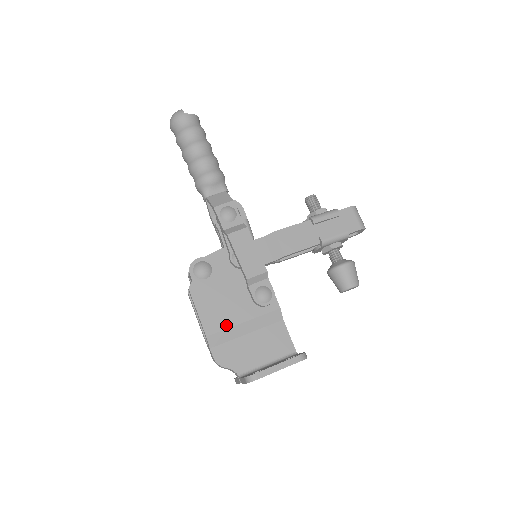
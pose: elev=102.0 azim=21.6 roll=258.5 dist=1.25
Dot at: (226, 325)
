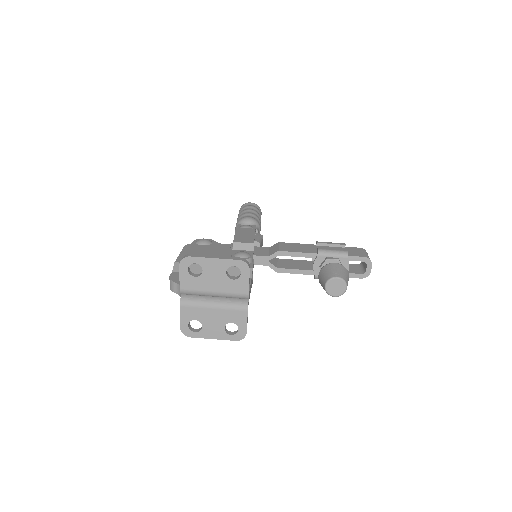
Dot at: occluded
